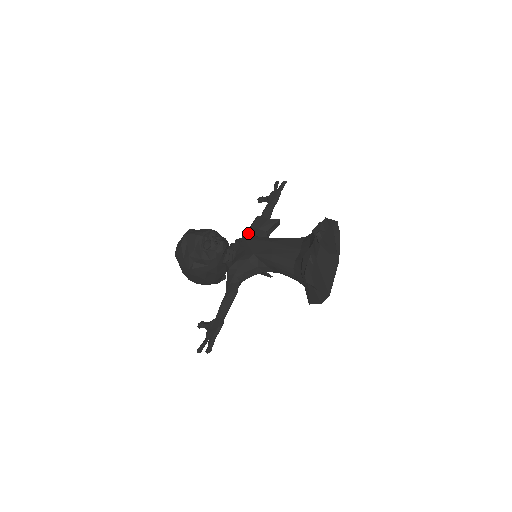
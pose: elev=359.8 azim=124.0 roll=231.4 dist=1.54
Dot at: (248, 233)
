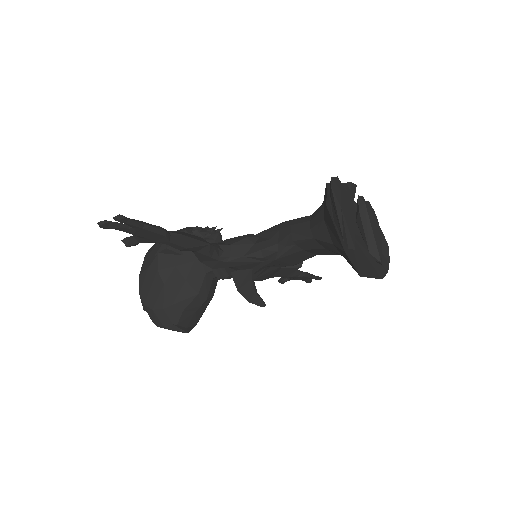
Dot at: occluded
